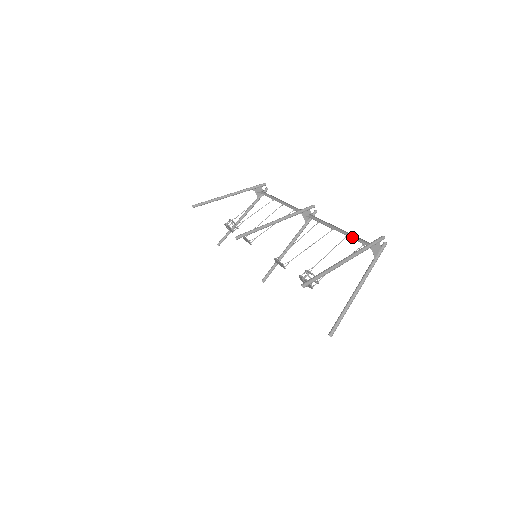
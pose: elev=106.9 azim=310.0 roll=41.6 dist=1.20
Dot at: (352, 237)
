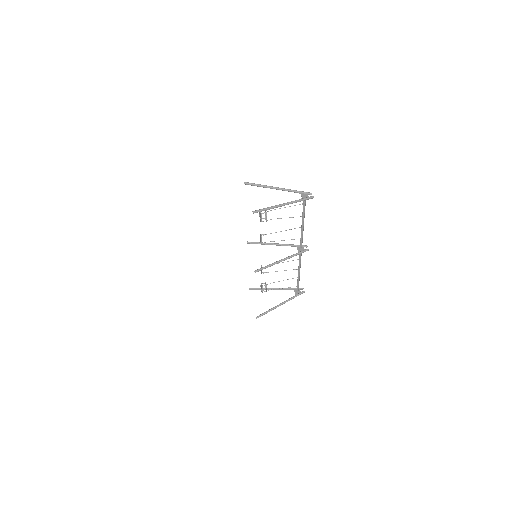
Dot at: (304, 215)
